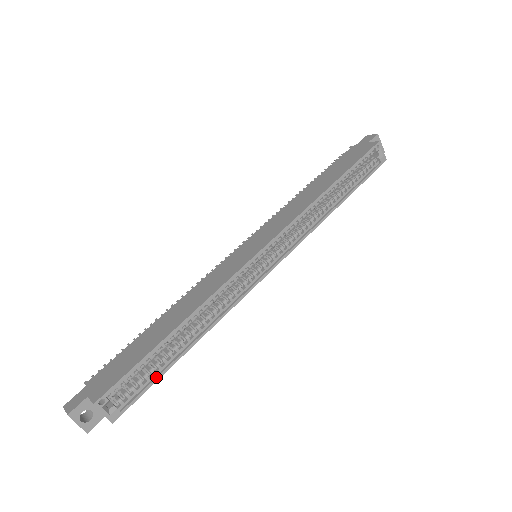
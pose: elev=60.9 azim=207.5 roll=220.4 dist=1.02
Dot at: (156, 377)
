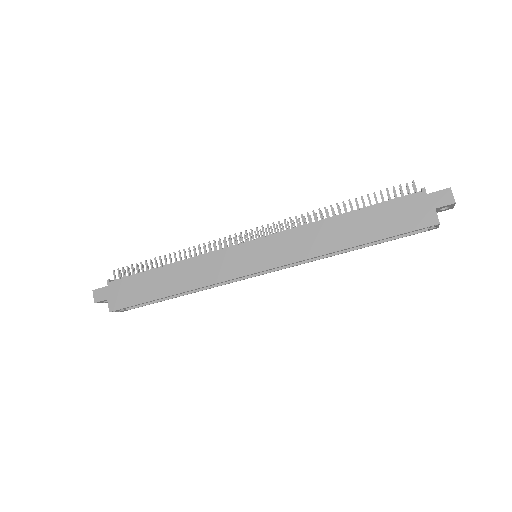
Dot at: (152, 303)
